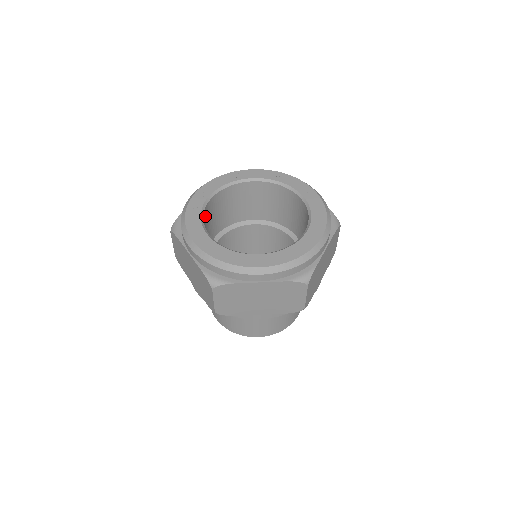
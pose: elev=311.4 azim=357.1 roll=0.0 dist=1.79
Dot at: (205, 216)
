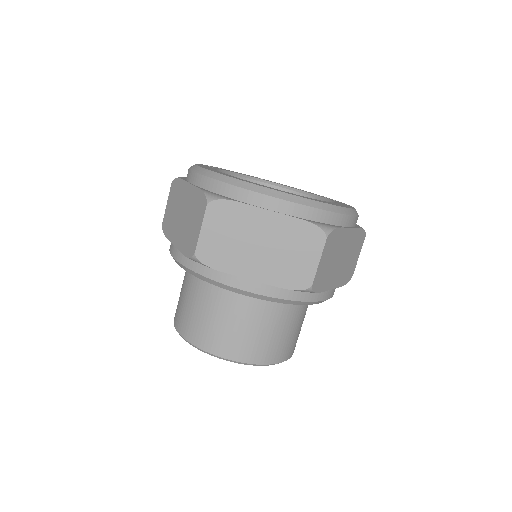
Dot at: occluded
